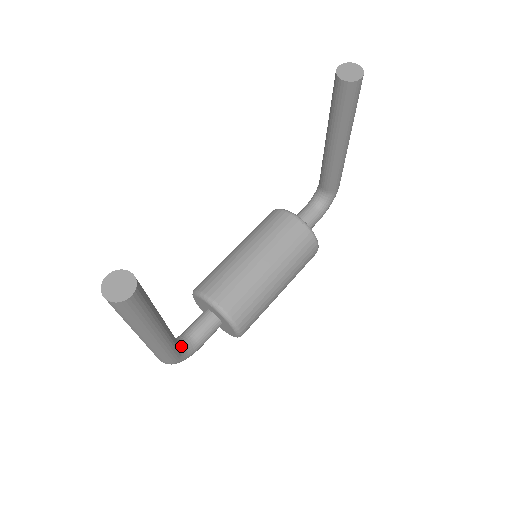
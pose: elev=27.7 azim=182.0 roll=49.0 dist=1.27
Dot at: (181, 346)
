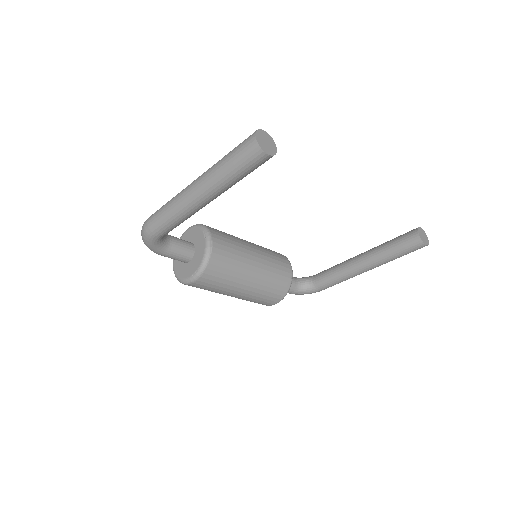
Dot at: occluded
